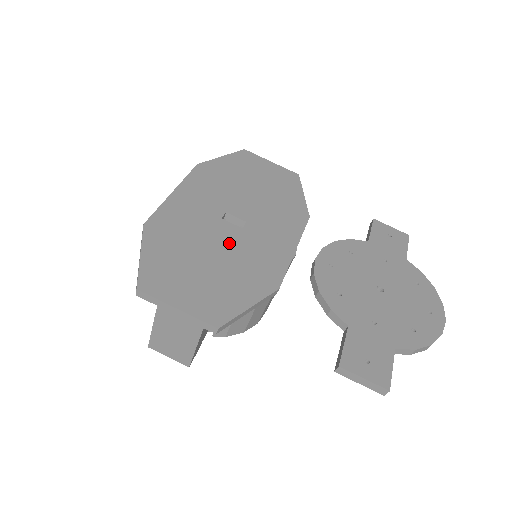
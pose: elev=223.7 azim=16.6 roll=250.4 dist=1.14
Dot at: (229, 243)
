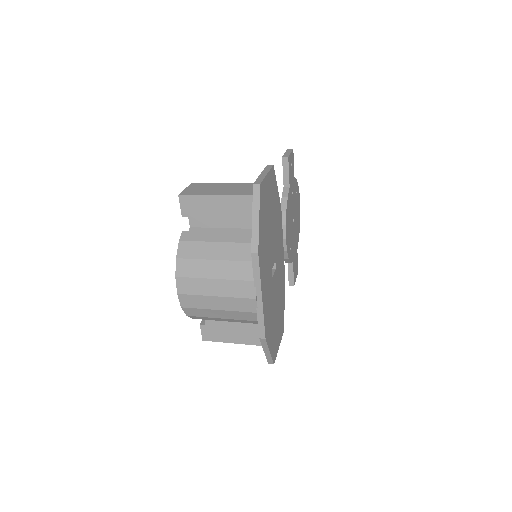
Dot at: (277, 288)
